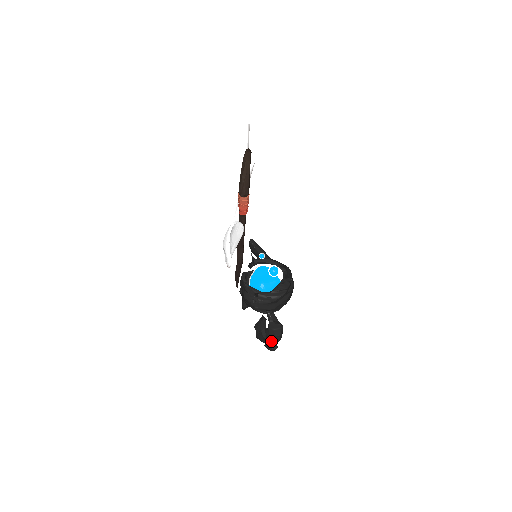
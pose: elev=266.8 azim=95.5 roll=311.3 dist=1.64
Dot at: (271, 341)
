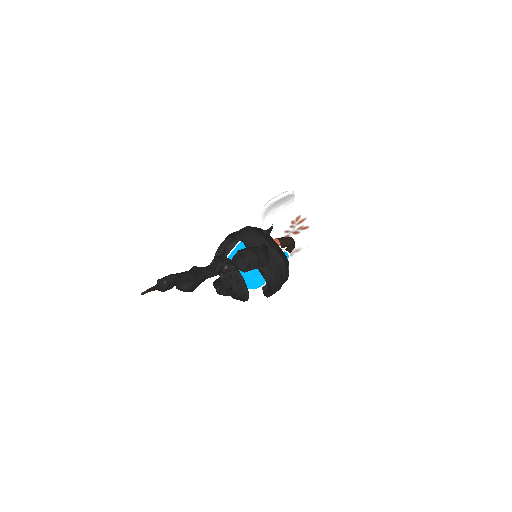
Dot at: (238, 259)
